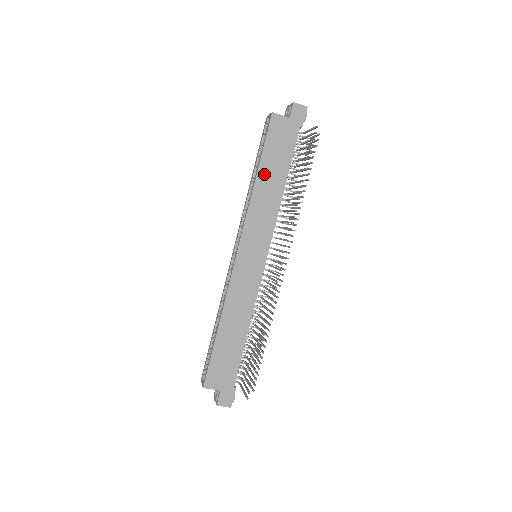
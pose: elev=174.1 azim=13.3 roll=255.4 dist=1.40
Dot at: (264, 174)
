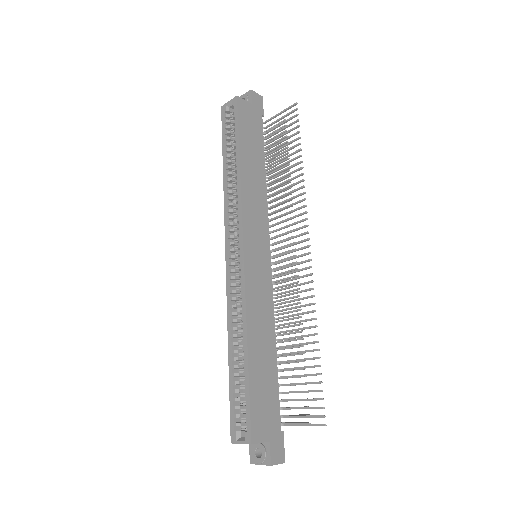
Dot at: (246, 159)
